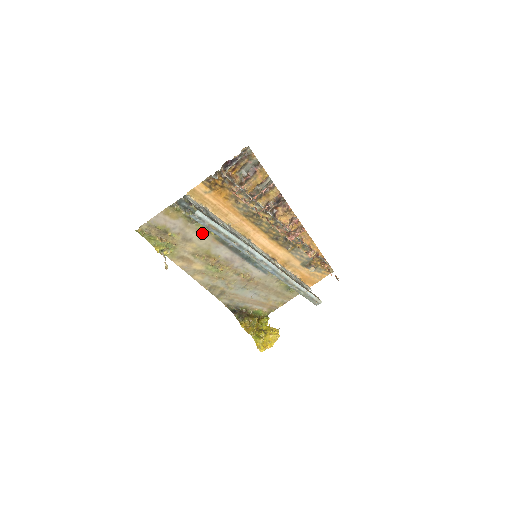
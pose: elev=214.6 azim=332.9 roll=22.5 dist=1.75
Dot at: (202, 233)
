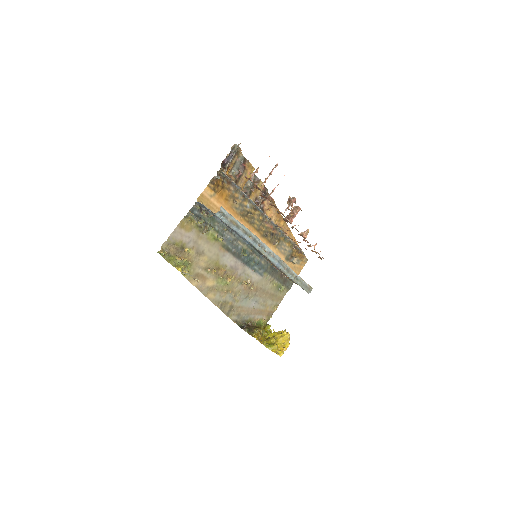
Dot at: (211, 242)
